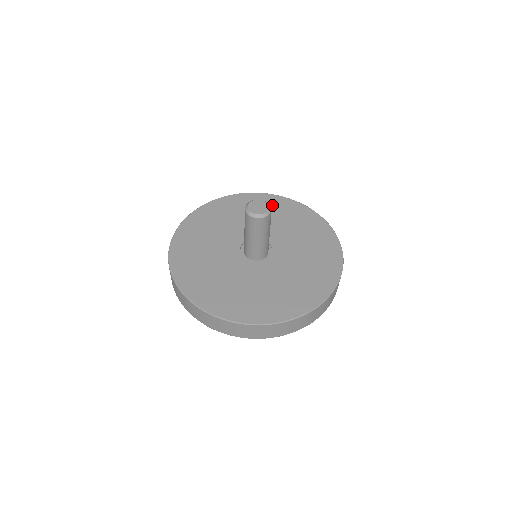
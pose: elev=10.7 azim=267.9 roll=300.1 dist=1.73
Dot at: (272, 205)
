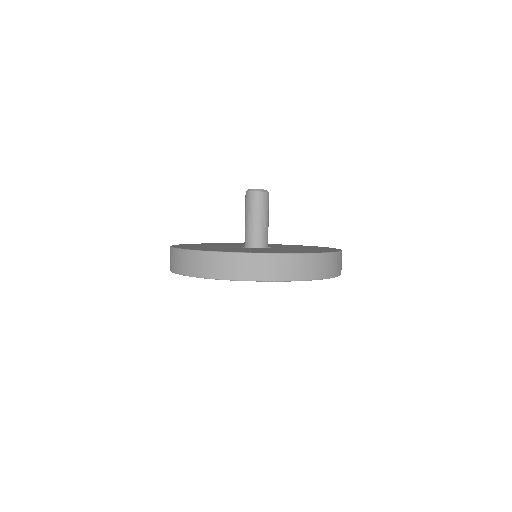
Dot at: occluded
